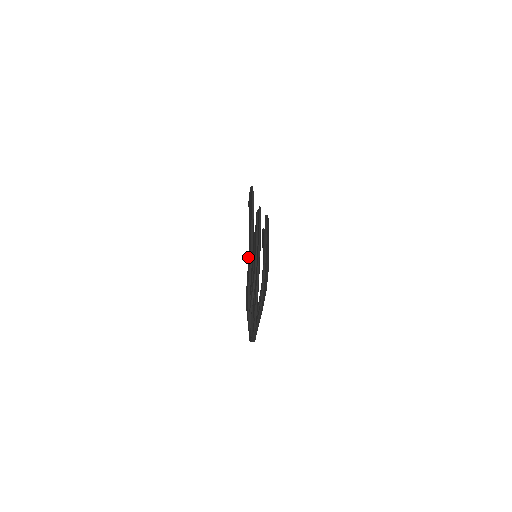
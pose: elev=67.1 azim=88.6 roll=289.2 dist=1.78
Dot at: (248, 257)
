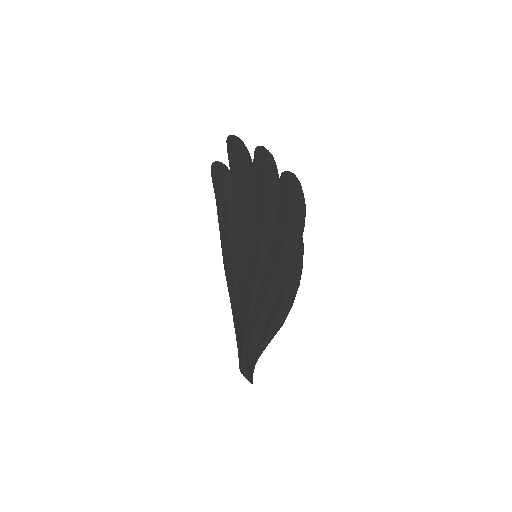
Dot at: (271, 286)
